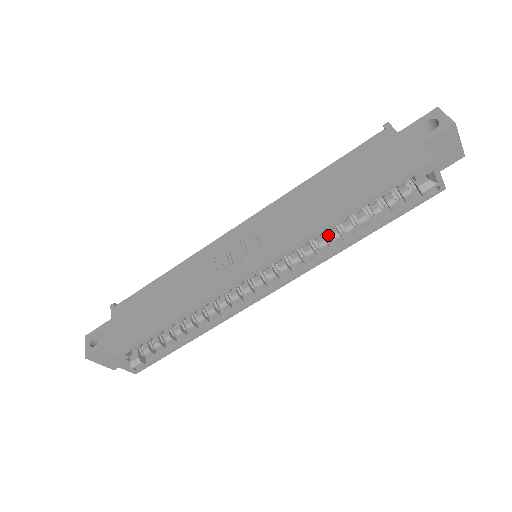
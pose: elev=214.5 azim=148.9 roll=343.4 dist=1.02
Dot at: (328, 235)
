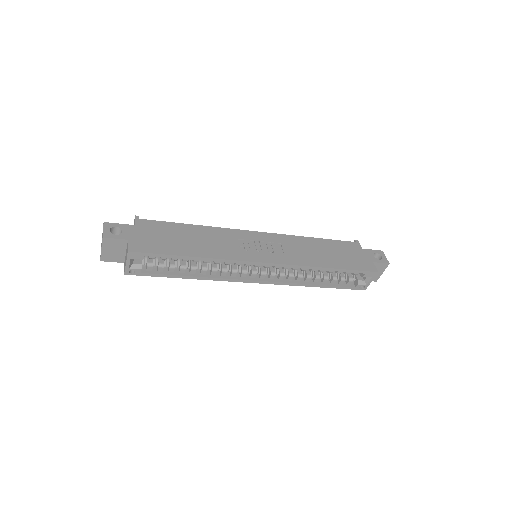
Dot at: (304, 273)
